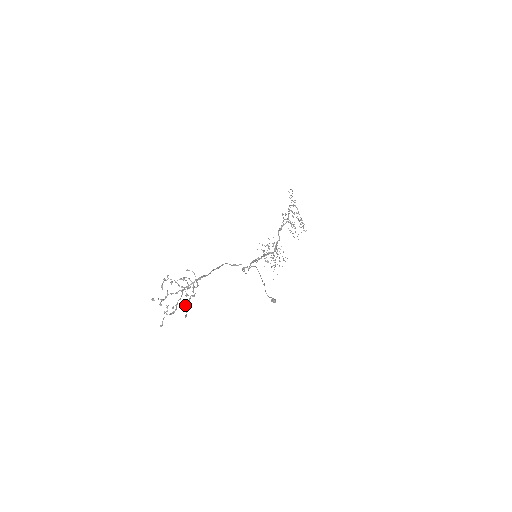
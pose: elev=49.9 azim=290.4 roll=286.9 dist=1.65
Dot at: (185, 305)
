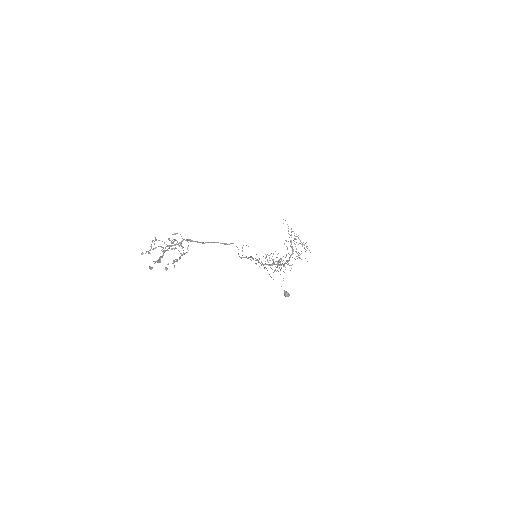
Dot at: (176, 261)
